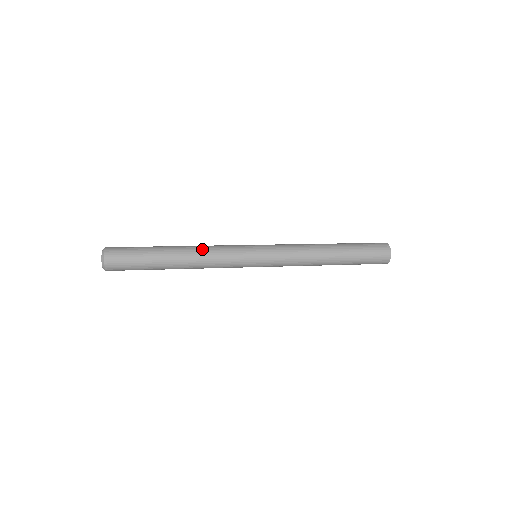
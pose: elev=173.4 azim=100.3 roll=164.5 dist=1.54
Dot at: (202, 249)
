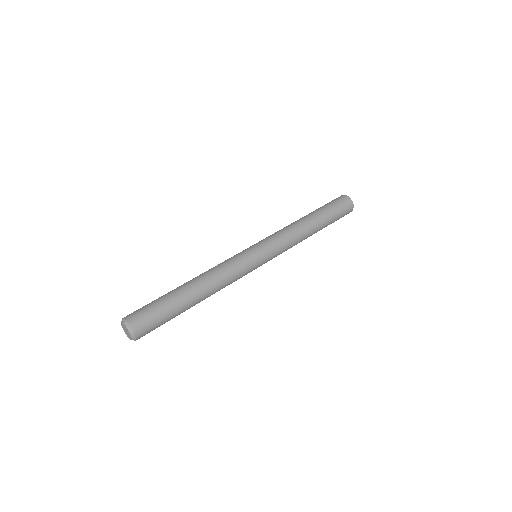
Dot at: (220, 284)
